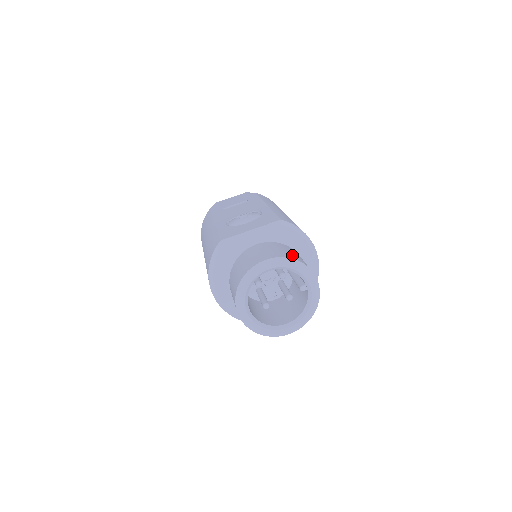
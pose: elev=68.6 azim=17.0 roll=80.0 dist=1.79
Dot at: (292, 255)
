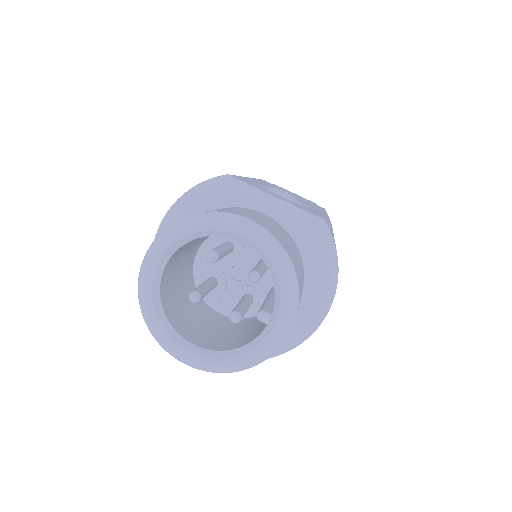
Dot at: (293, 256)
